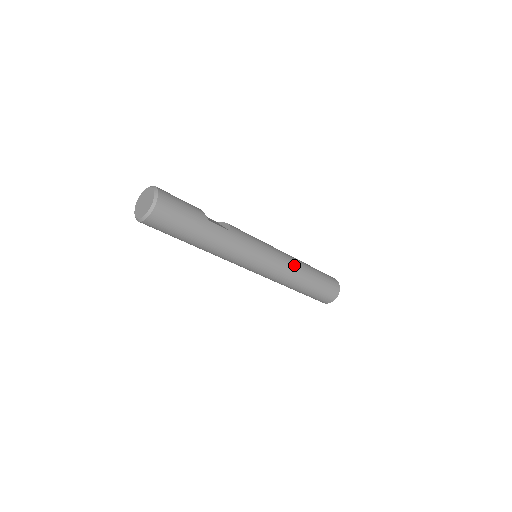
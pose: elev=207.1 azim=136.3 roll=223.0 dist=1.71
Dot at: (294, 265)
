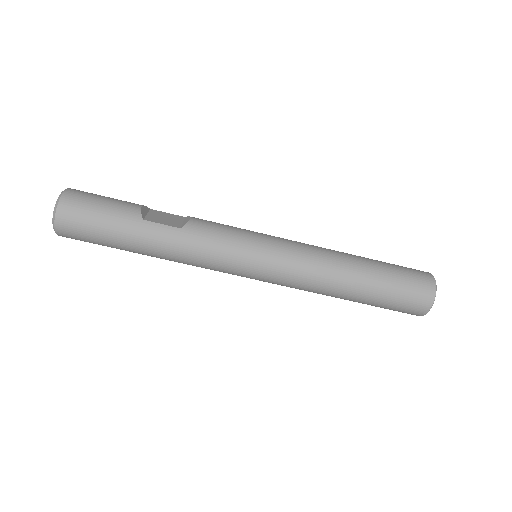
Dot at: (319, 264)
